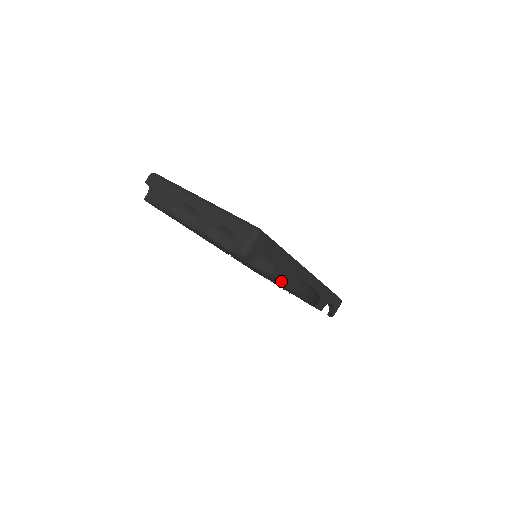
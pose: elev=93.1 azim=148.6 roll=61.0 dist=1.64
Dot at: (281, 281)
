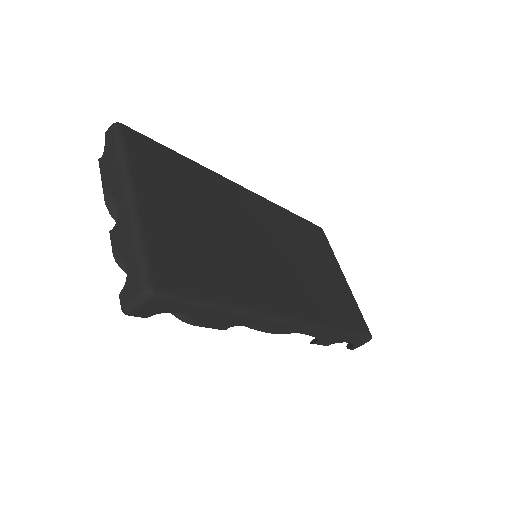
Dot at: (224, 329)
